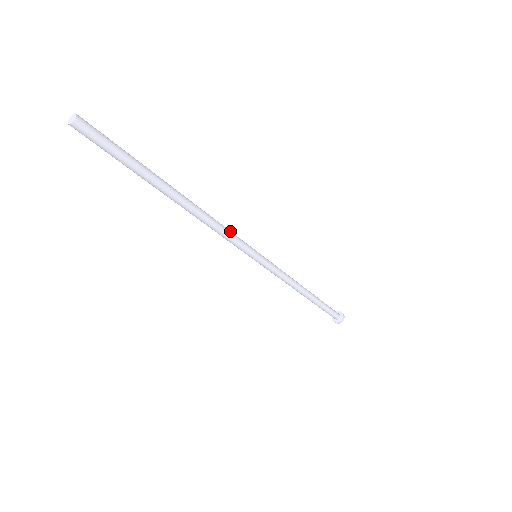
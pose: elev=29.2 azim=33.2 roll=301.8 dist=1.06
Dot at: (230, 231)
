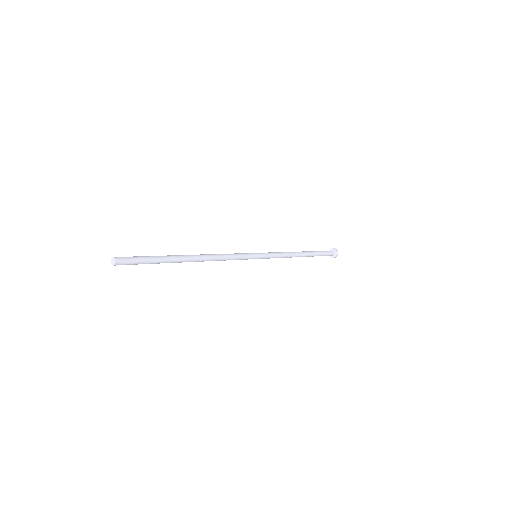
Dot at: (233, 255)
